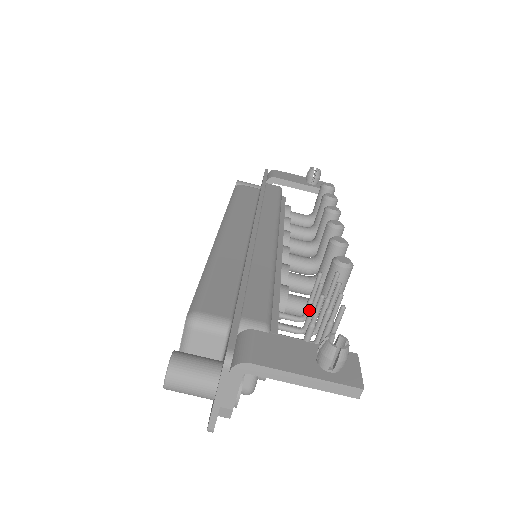
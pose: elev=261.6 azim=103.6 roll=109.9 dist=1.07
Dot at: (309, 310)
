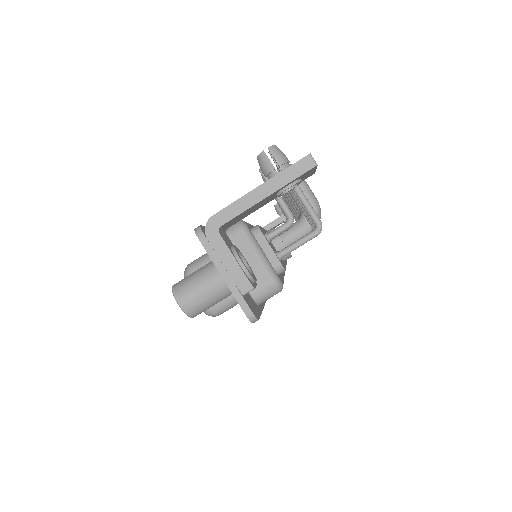
Dot at: occluded
